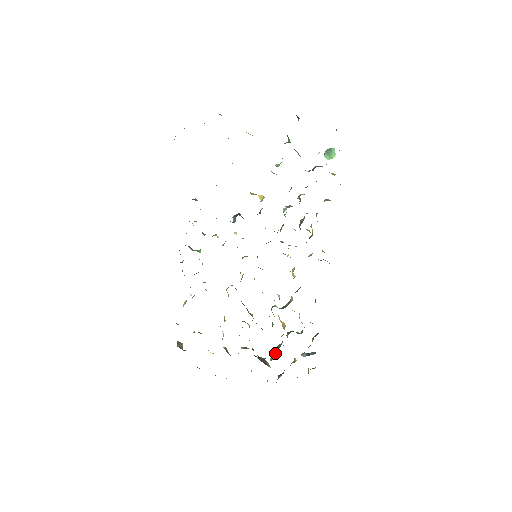
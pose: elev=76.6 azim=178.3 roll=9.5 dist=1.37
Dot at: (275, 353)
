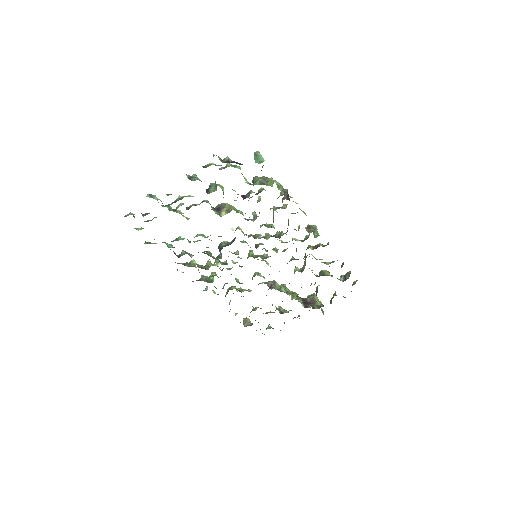
Dot at: occluded
